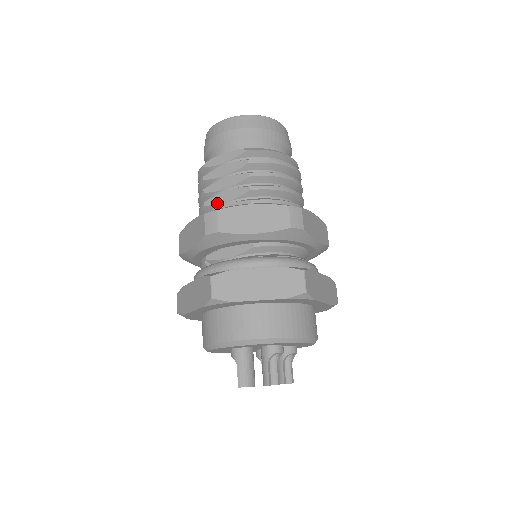
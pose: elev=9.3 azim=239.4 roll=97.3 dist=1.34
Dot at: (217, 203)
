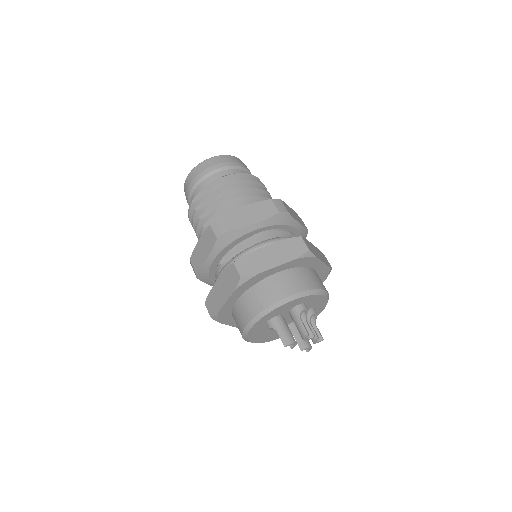
Dot at: occluded
